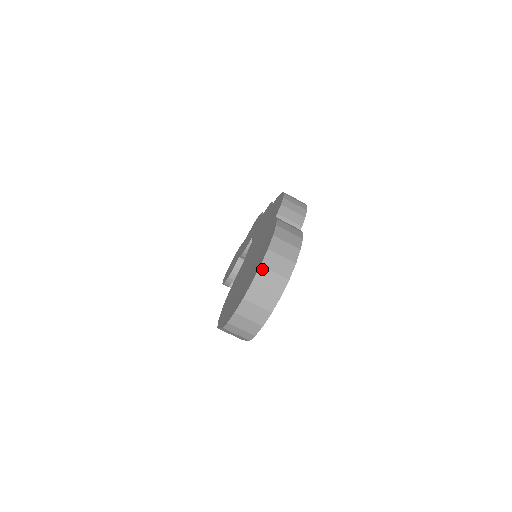
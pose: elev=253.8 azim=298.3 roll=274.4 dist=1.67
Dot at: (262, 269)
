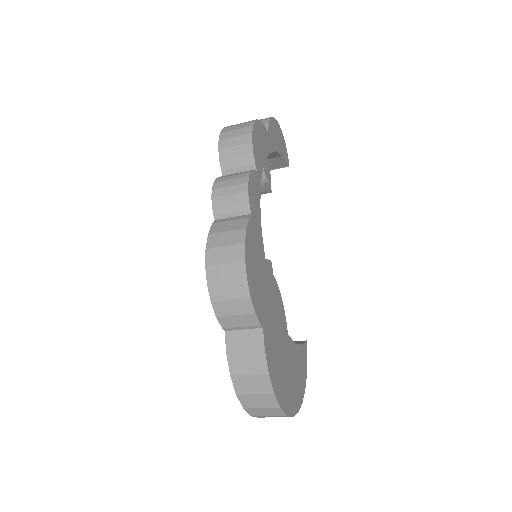
Dot at: (255, 416)
